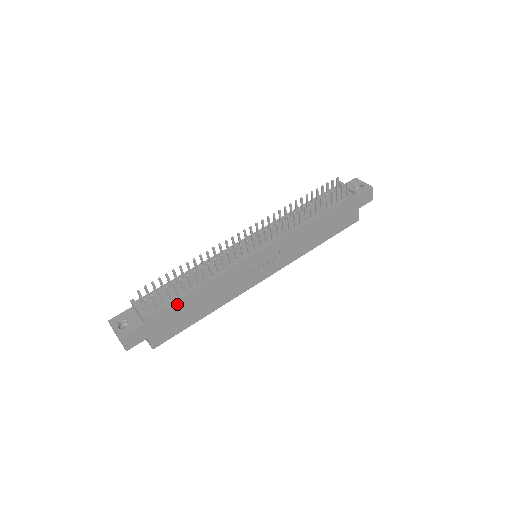
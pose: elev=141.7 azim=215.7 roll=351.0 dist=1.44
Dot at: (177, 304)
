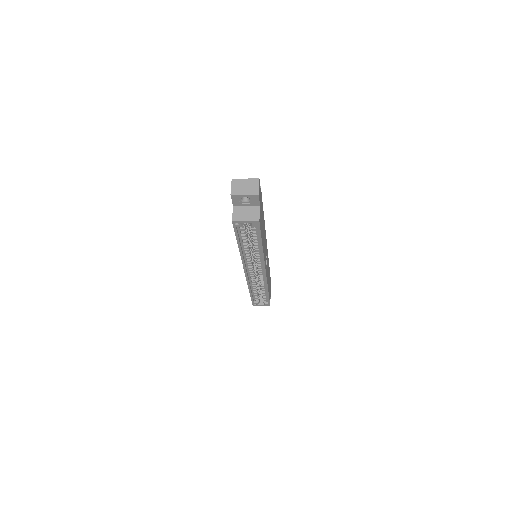
Dot at: (262, 208)
